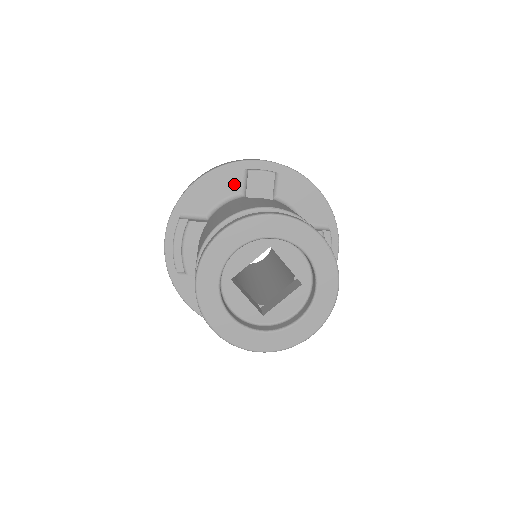
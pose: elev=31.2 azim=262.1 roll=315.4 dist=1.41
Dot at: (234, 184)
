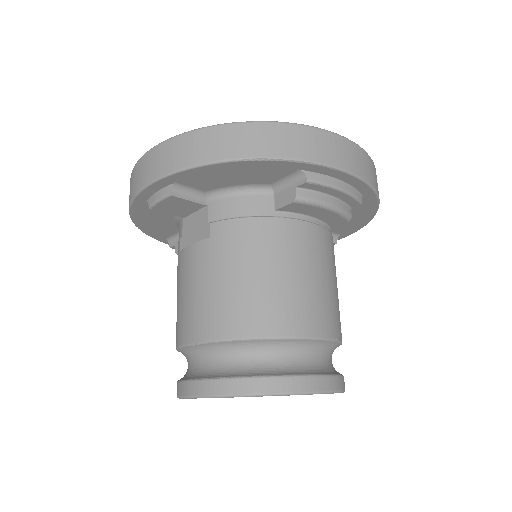
Dot at: occluded
